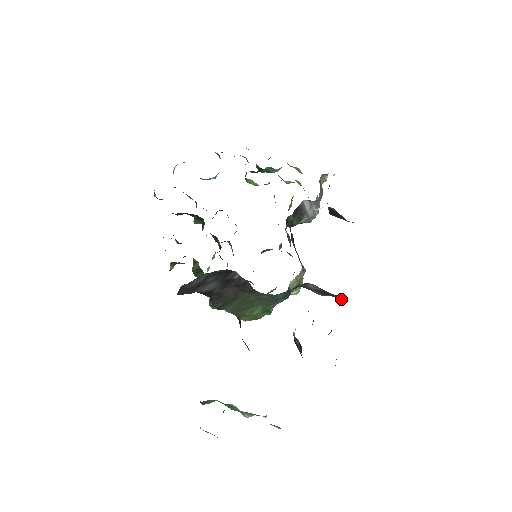
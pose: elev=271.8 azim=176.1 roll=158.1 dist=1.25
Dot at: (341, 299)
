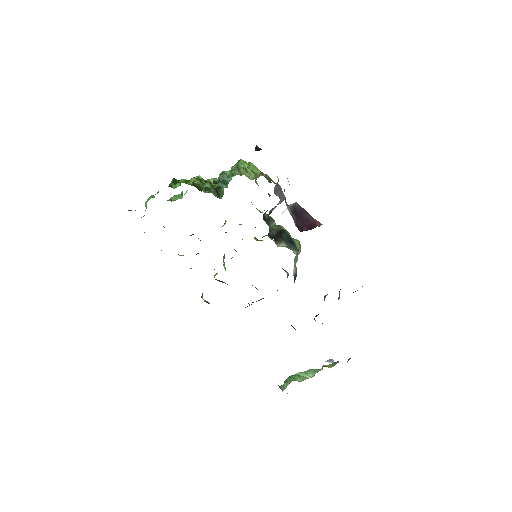
Dot at: occluded
